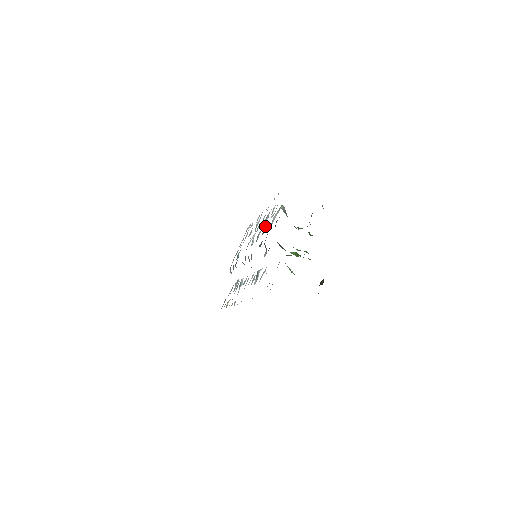
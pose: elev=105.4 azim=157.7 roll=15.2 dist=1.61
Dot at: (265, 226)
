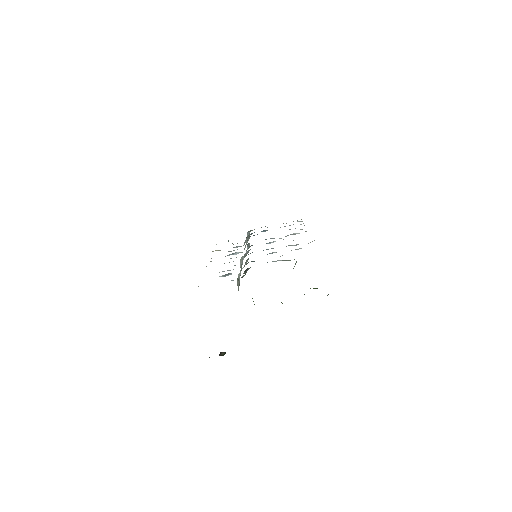
Dot at: occluded
